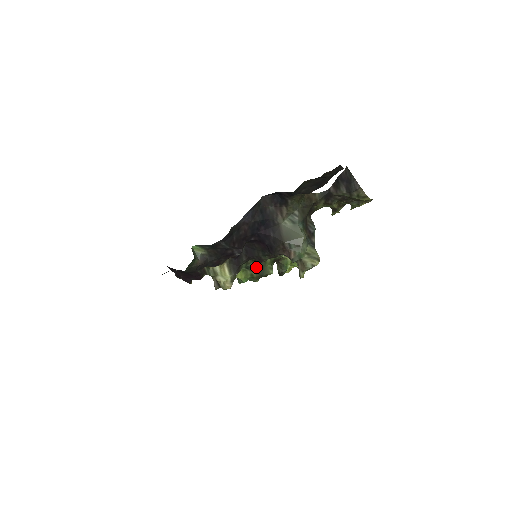
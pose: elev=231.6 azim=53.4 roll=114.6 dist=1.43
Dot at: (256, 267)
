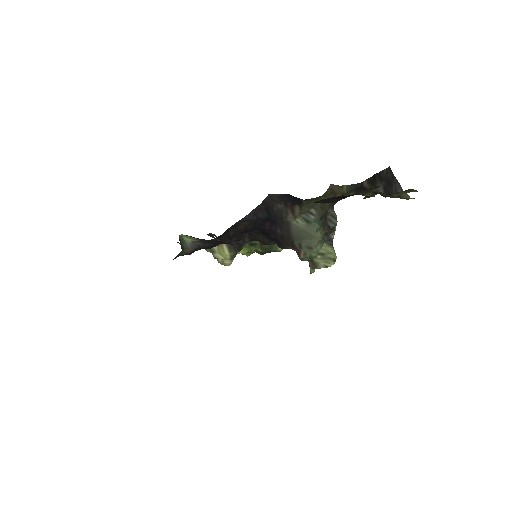
Dot at: occluded
